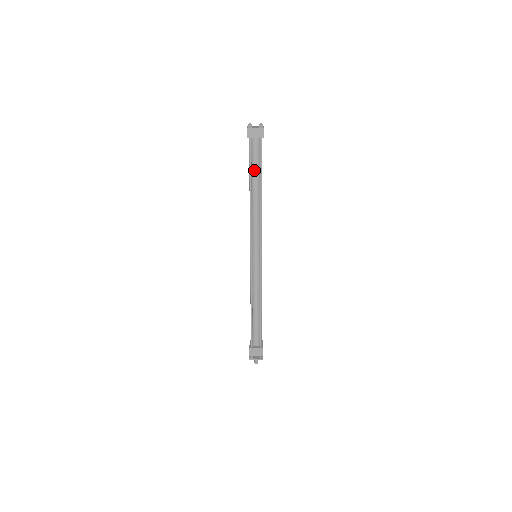
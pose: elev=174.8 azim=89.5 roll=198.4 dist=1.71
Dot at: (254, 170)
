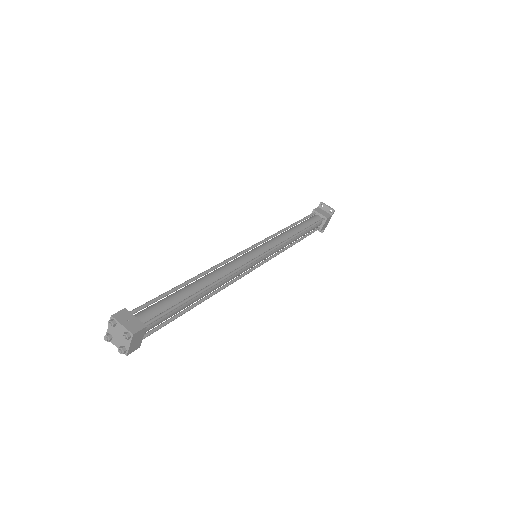
Dot at: occluded
